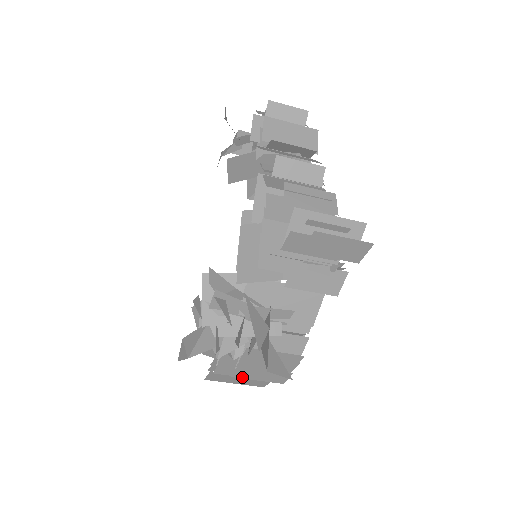
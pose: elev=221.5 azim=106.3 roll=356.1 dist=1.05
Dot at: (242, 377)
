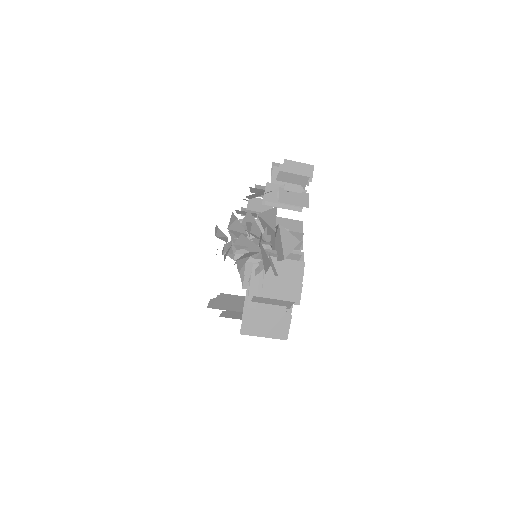
Dot at: (269, 299)
